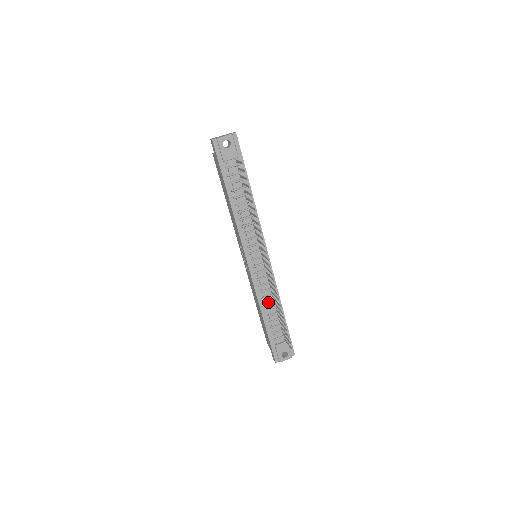
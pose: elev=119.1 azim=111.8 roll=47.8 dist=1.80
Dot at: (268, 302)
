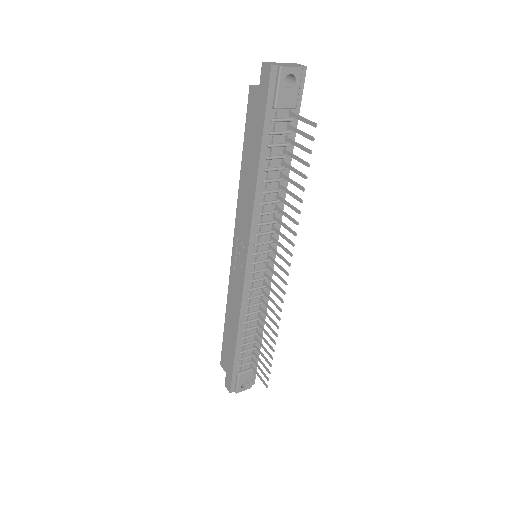
Dot at: (251, 320)
